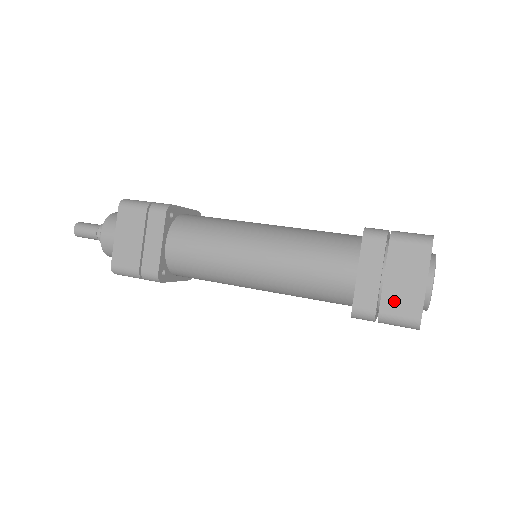
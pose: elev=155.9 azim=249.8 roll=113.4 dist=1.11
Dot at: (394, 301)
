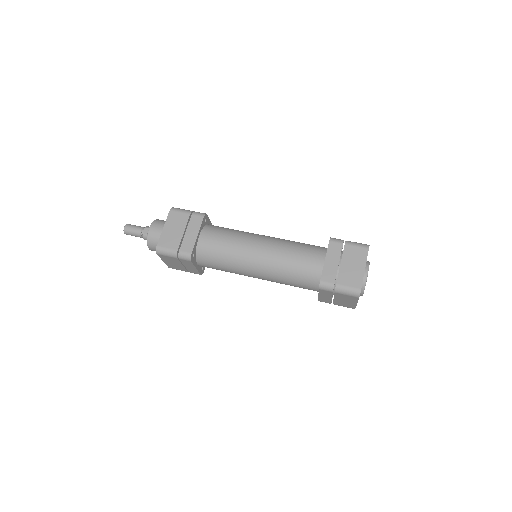
Dot at: (346, 278)
